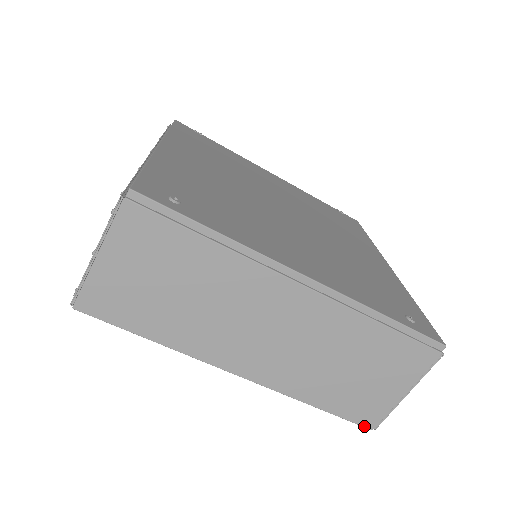
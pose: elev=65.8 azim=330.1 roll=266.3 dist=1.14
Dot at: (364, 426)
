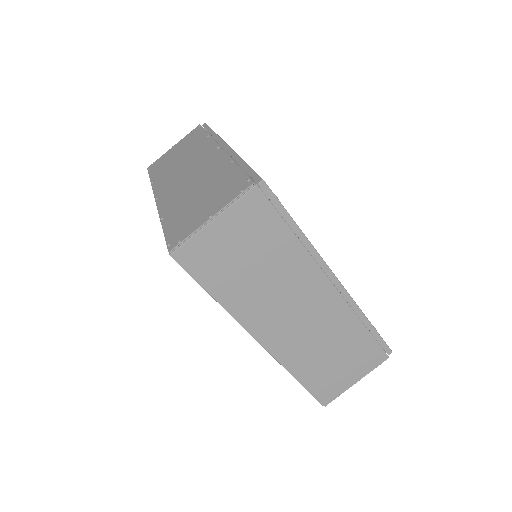
Dot at: (320, 402)
